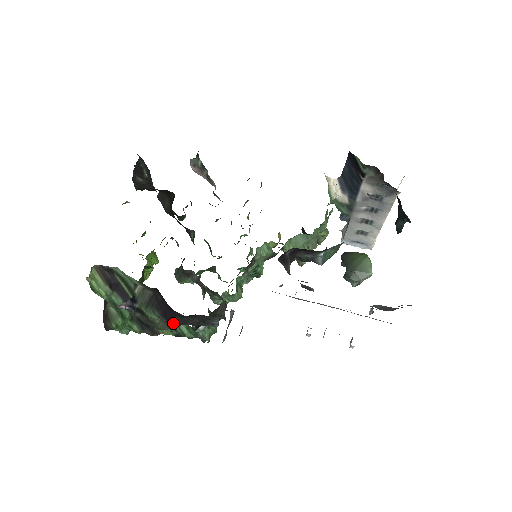
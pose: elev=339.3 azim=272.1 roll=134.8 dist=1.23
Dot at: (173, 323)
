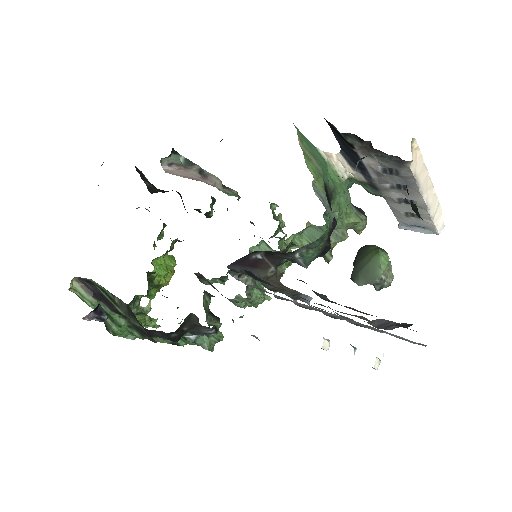
Dot at: (148, 334)
